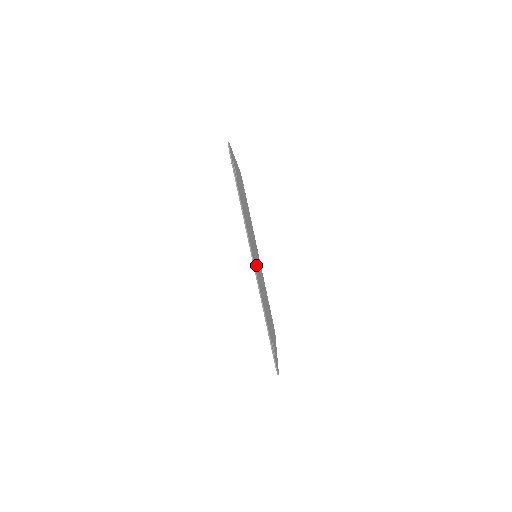
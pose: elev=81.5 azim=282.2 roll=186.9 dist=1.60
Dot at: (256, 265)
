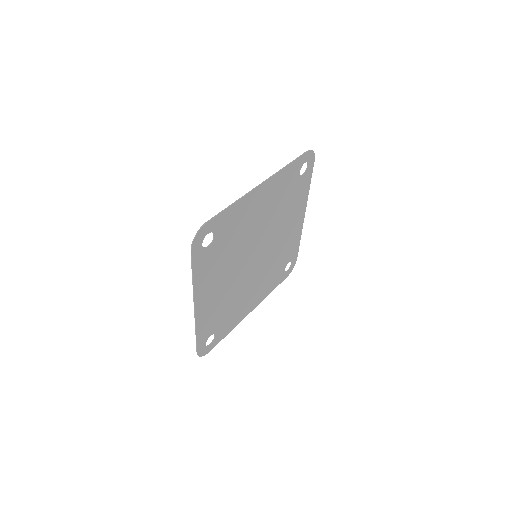
Dot at: (256, 219)
